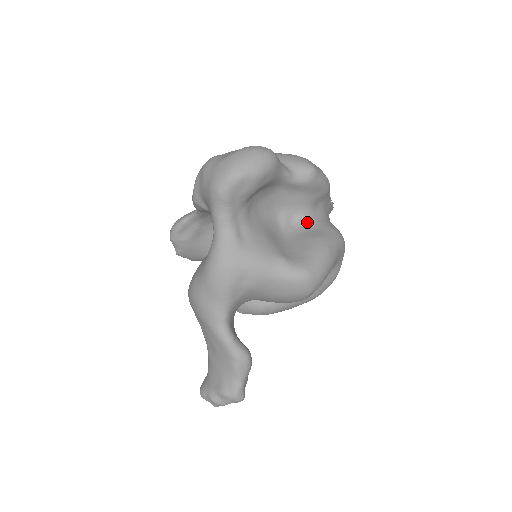
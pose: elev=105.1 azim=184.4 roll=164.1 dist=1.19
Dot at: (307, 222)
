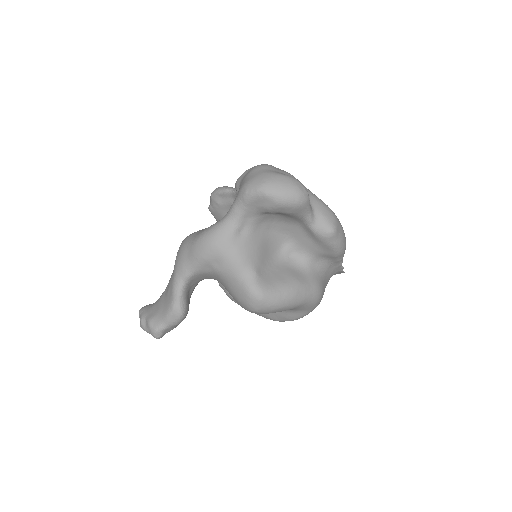
Dot at: (302, 264)
